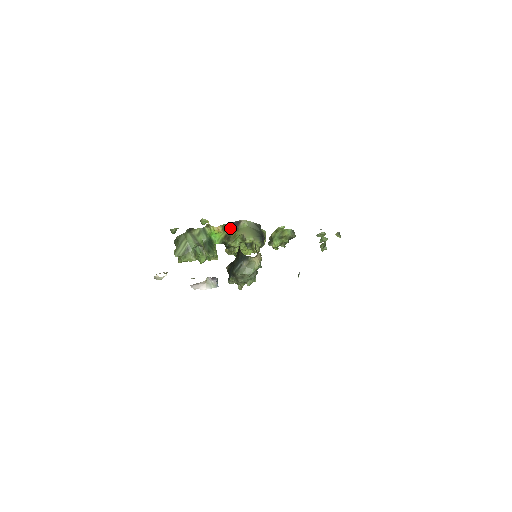
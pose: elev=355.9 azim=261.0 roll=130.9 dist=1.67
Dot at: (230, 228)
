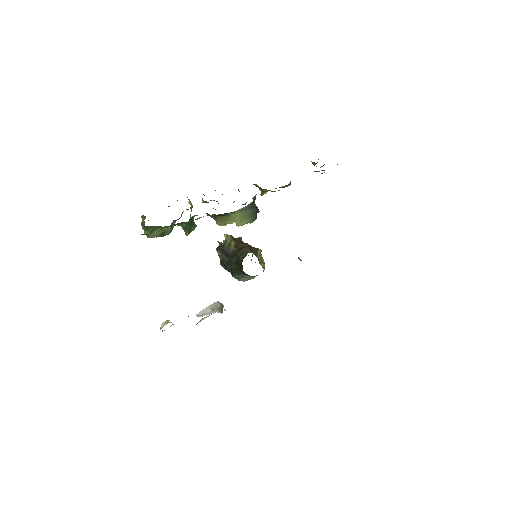
Dot at: (218, 215)
